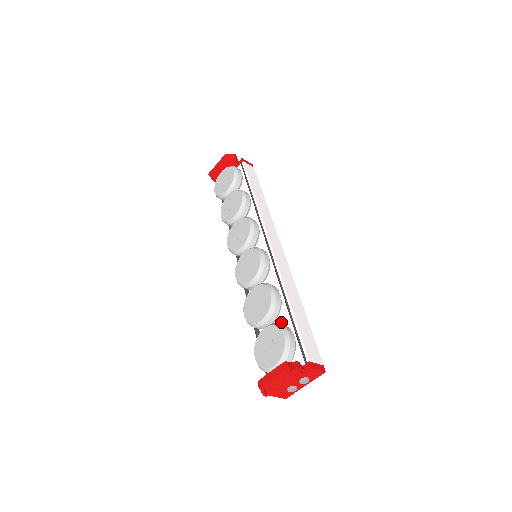
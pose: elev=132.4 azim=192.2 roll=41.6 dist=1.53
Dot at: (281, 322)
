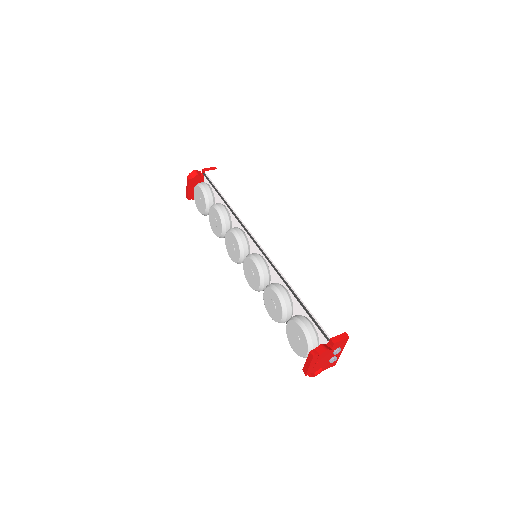
Dot at: (298, 310)
